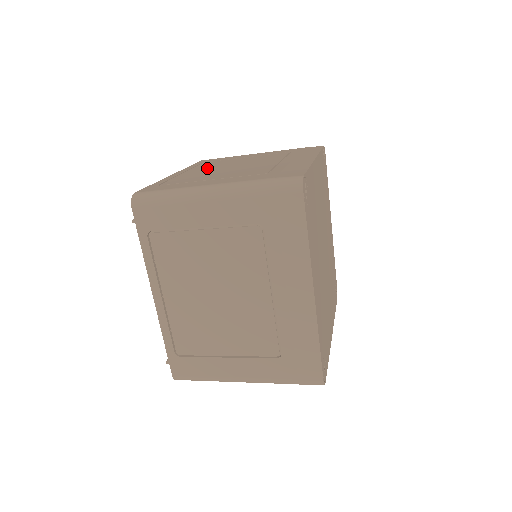
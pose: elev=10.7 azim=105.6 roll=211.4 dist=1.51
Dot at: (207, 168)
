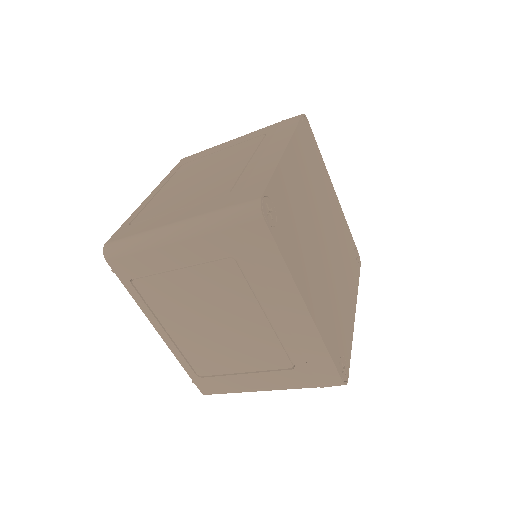
Dot at: (180, 180)
